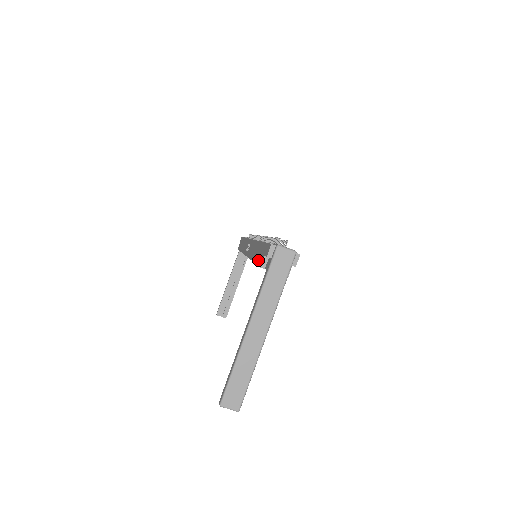
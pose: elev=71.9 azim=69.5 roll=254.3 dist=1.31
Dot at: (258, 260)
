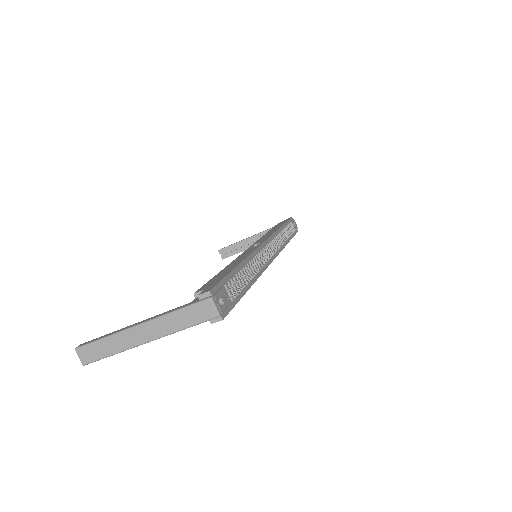
Dot at: (210, 281)
